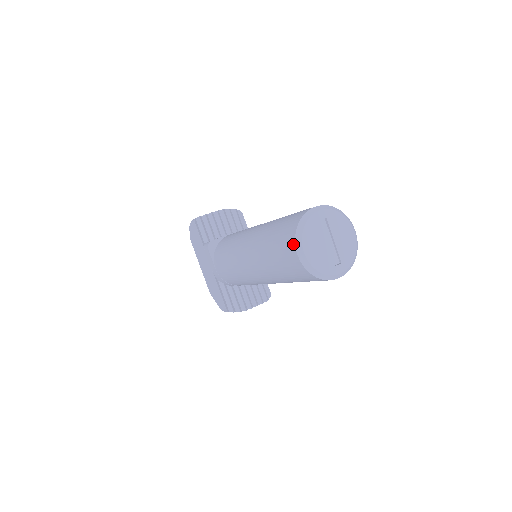
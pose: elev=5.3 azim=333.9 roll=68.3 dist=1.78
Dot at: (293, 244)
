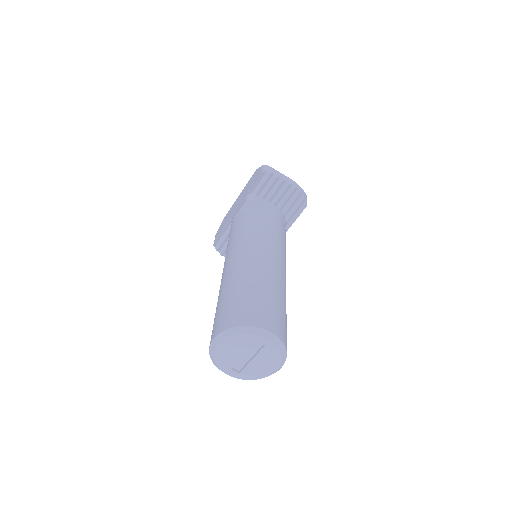
Dot at: (221, 330)
